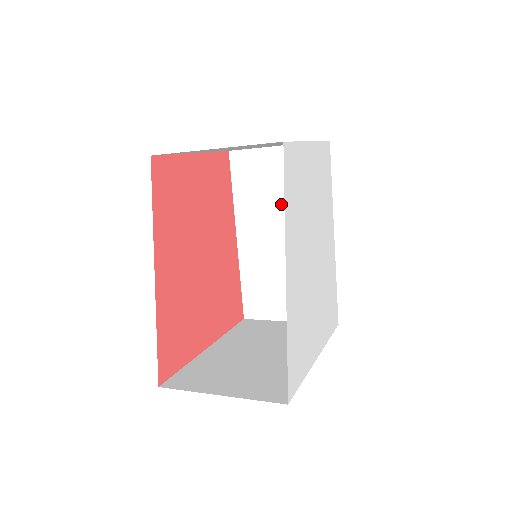
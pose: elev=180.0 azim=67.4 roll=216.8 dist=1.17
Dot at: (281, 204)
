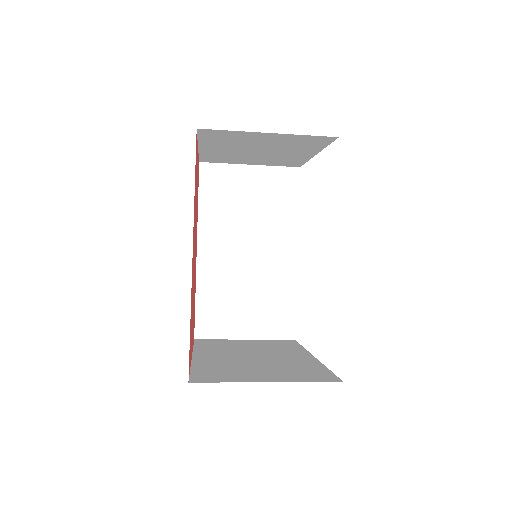
Dot at: (249, 220)
